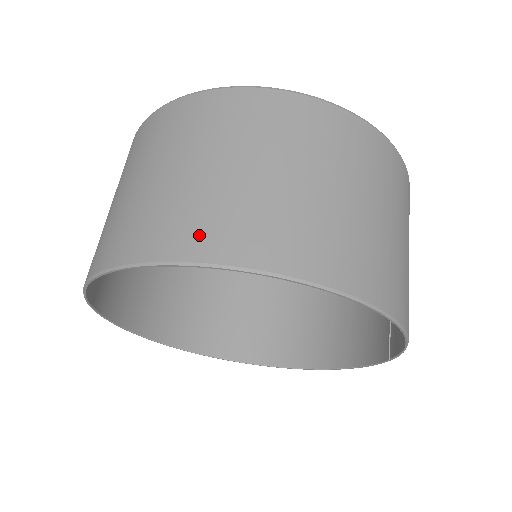
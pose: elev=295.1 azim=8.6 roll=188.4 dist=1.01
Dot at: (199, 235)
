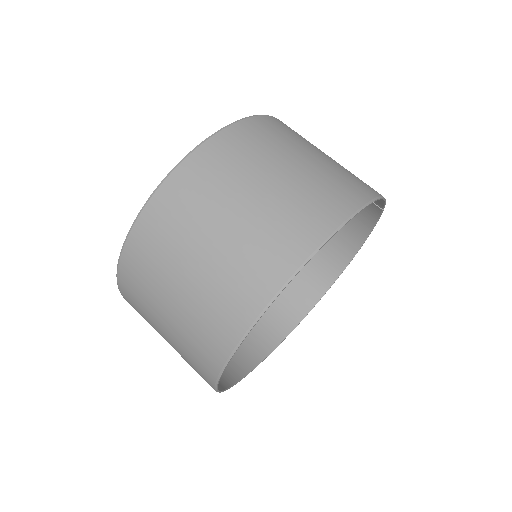
Dot at: (241, 301)
